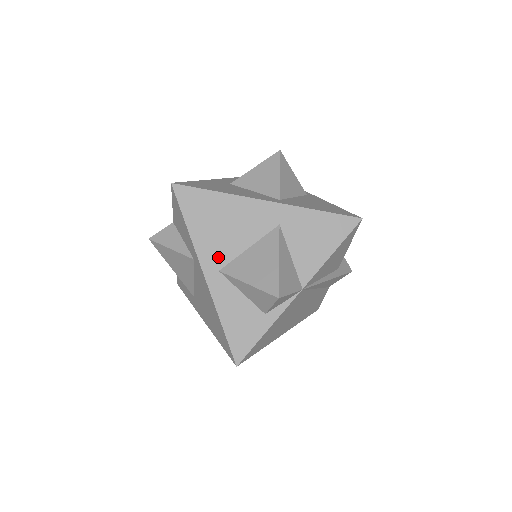
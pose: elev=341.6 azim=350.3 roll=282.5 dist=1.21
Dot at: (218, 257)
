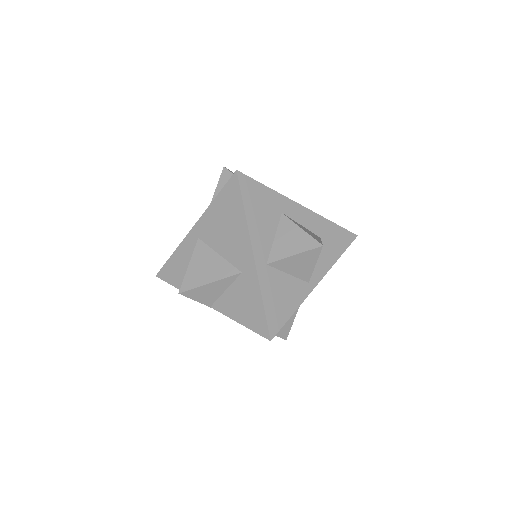
Dot at: (206, 233)
